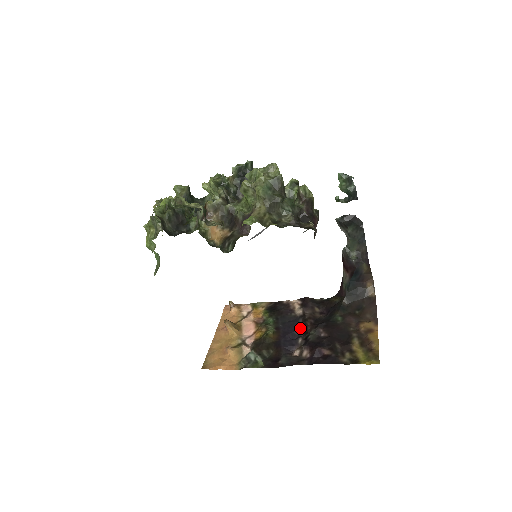
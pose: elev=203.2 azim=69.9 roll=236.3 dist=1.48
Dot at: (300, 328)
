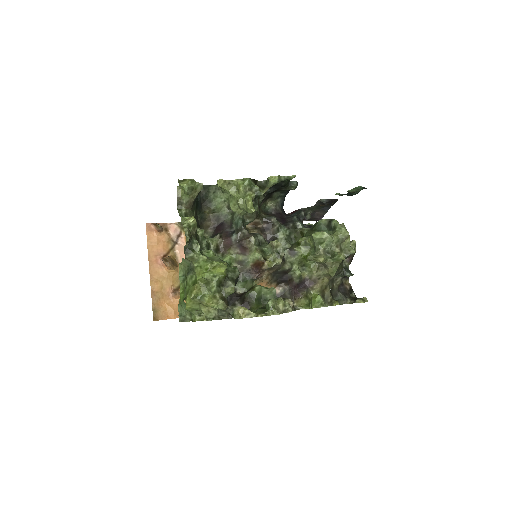
Dot at: occluded
